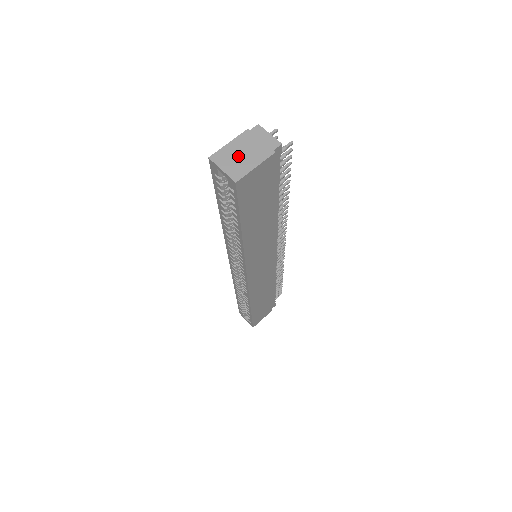
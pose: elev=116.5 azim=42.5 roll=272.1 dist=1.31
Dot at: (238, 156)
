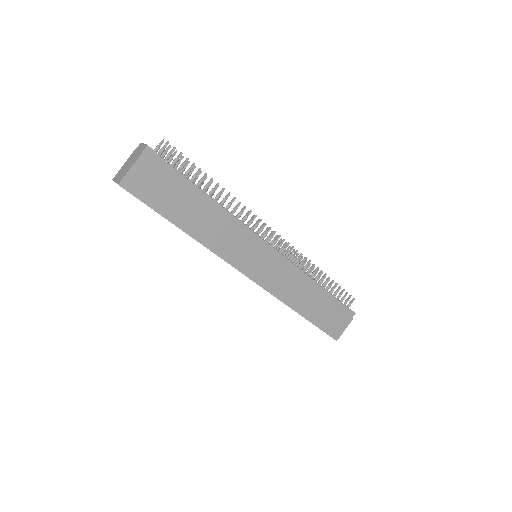
Dot at: (125, 168)
